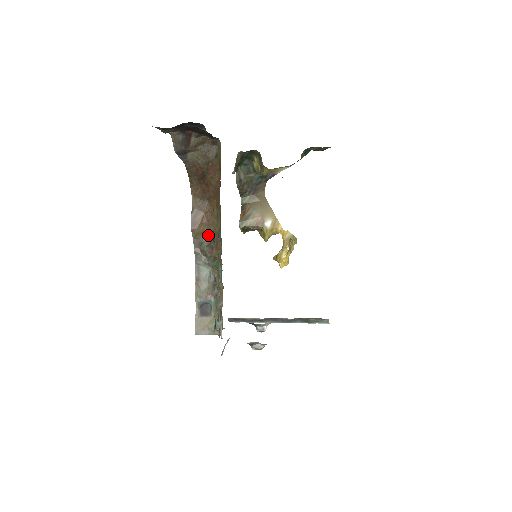
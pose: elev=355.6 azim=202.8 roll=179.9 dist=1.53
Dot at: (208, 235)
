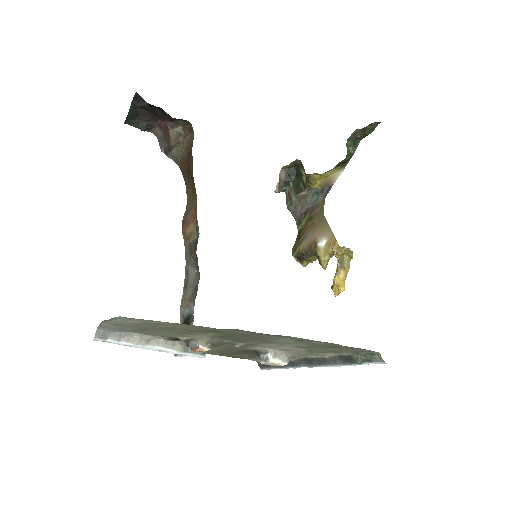
Dot at: (197, 234)
